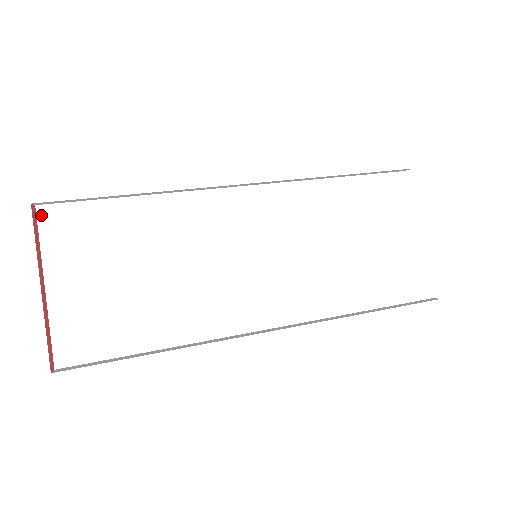
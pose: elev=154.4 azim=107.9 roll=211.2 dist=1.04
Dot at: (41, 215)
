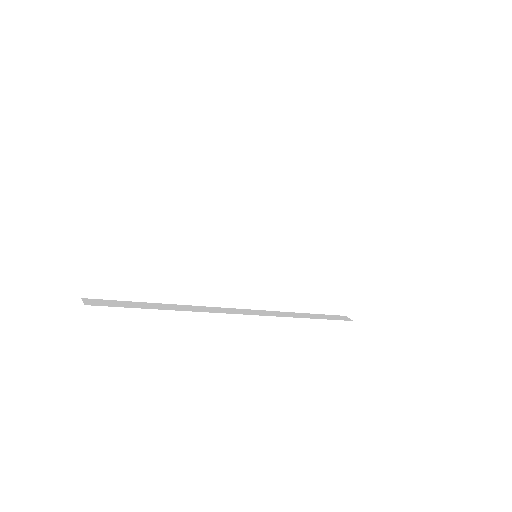
Dot at: (111, 168)
